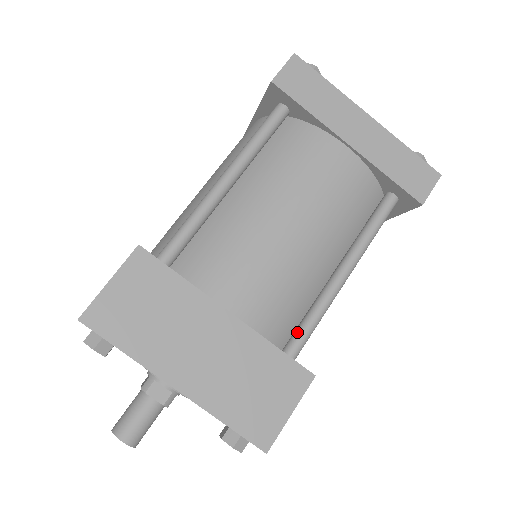
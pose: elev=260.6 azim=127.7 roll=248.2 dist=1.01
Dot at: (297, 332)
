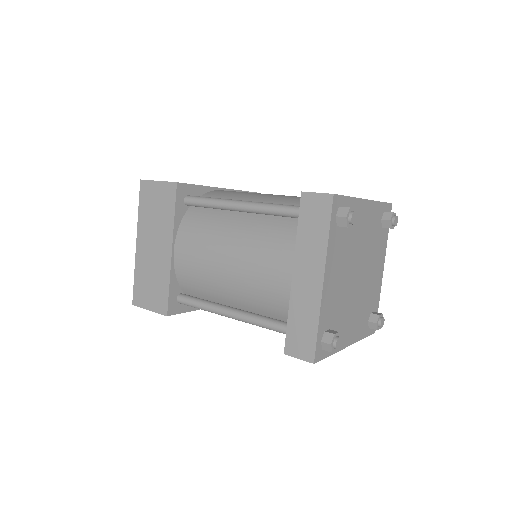
Dot at: (191, 297)
